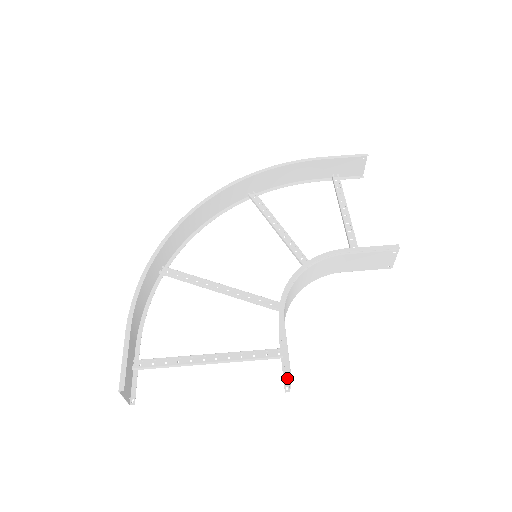
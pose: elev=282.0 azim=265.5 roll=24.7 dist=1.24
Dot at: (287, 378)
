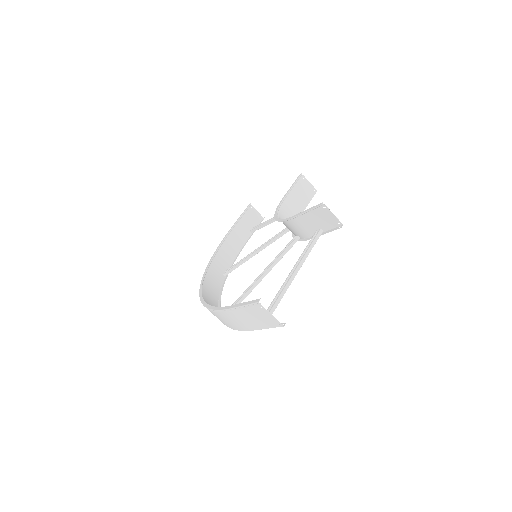
Dot at: (334, 228)
